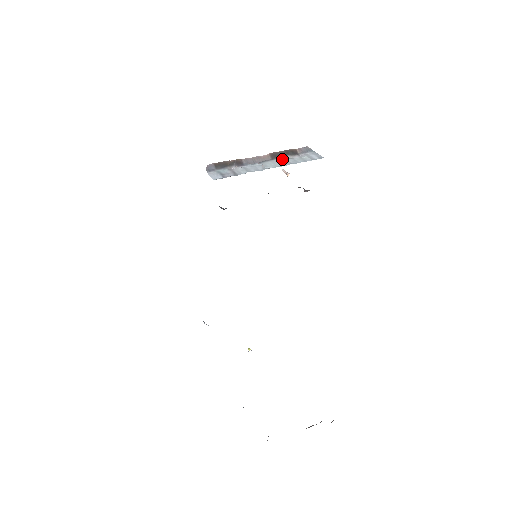
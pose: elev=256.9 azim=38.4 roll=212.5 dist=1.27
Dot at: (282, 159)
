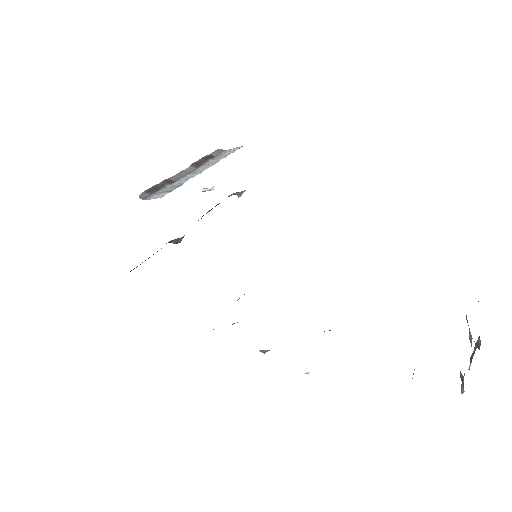
Dot at: (207, 163)
